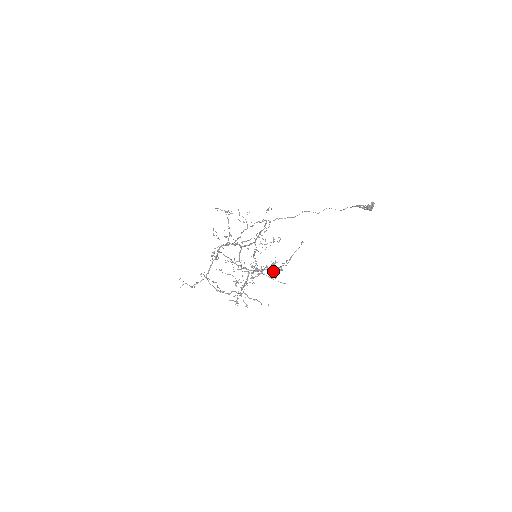
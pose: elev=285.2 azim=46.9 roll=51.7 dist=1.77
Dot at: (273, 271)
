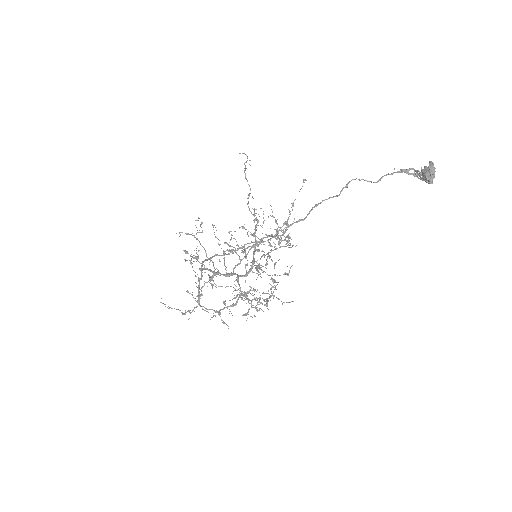
Dot at: occluded
